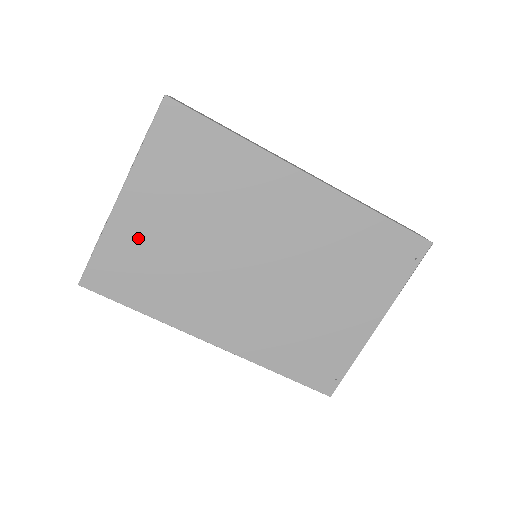
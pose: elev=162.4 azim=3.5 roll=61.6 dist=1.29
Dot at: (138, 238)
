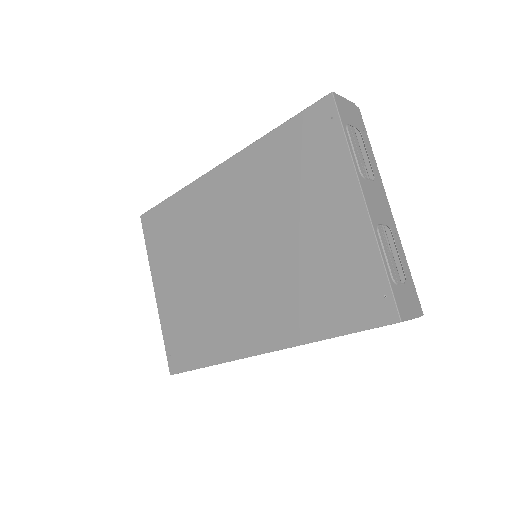
Dot at: (175, 310)
